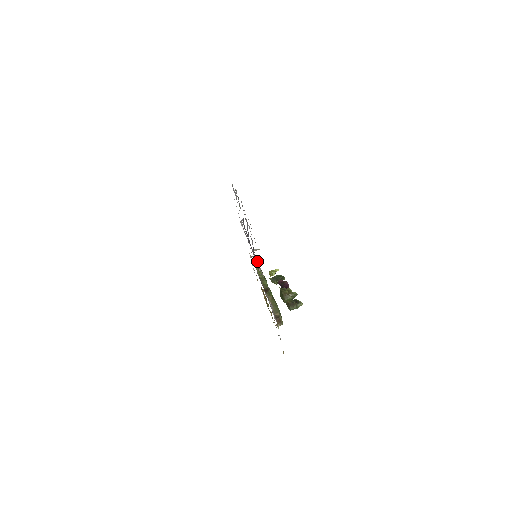
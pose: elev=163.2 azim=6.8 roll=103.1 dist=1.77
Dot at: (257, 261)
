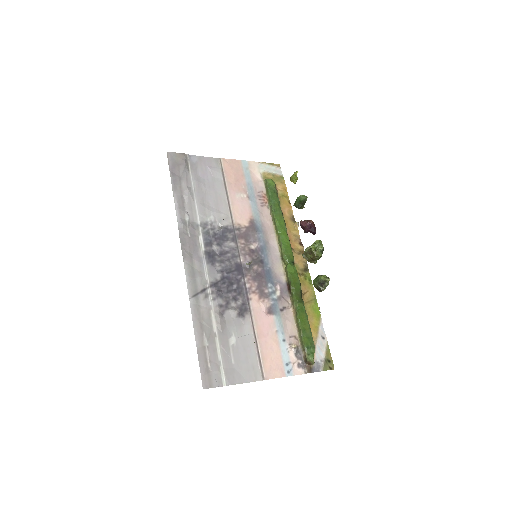
Dot at: (253, 325)
